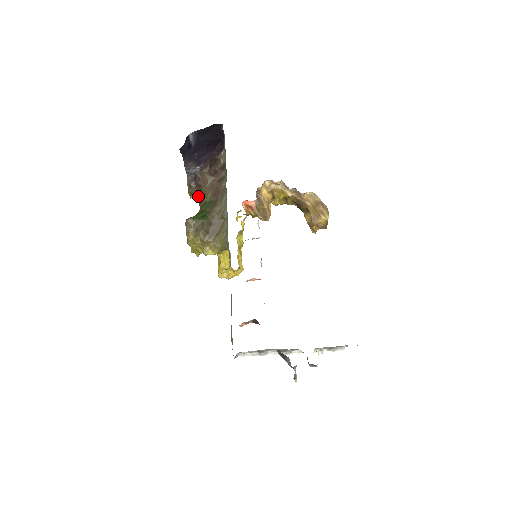
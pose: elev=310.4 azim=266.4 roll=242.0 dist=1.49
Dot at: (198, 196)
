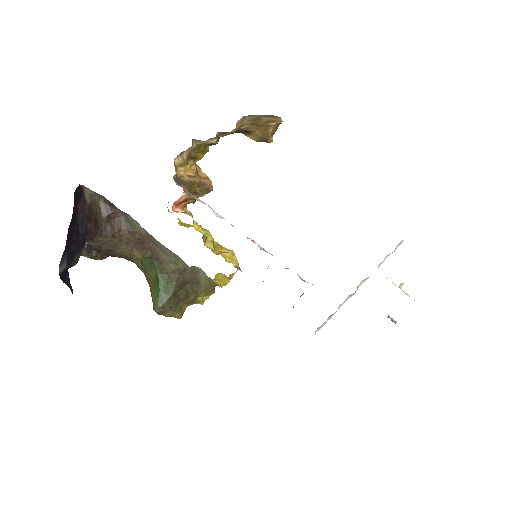
Dot at: (118, 257)
